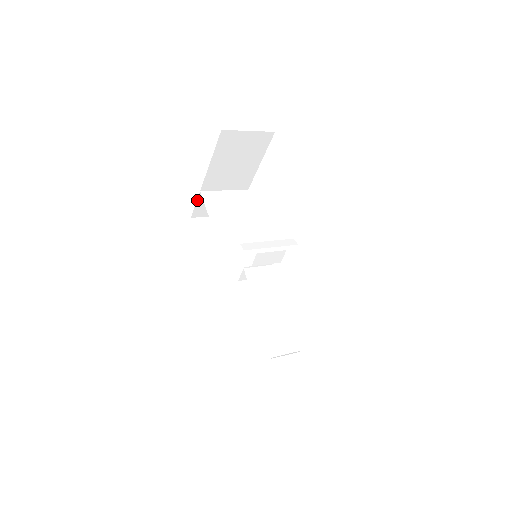
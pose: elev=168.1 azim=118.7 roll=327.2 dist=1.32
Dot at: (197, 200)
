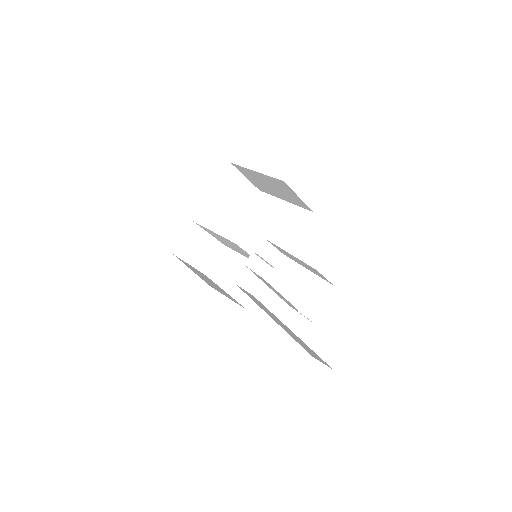
Dot at: (186, 232)
